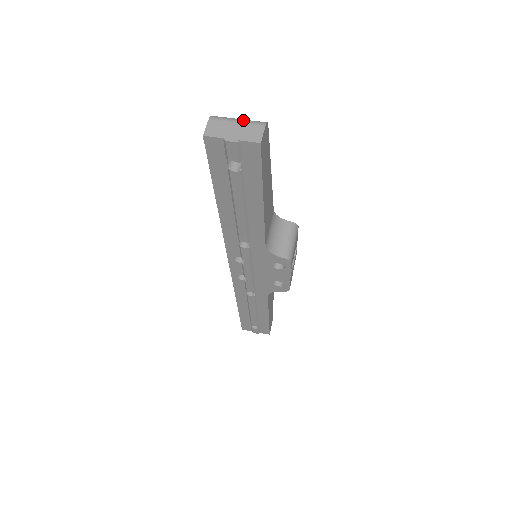
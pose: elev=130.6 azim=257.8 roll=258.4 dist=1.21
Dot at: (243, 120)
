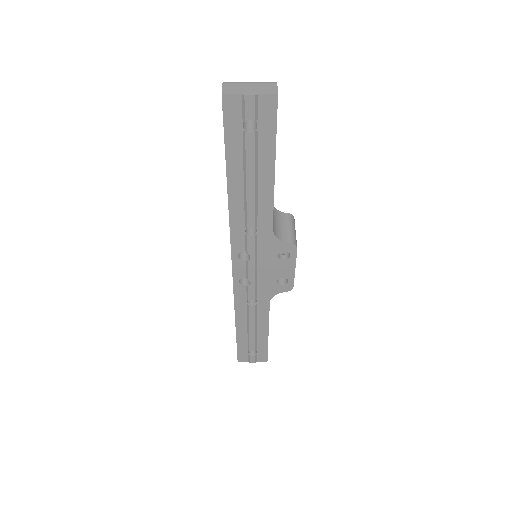
Dot at: (255, 82)
